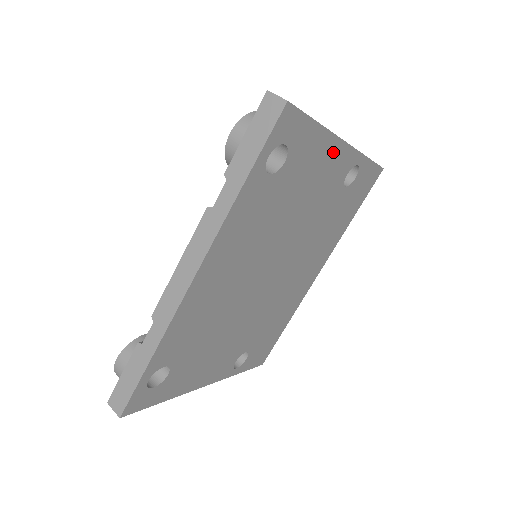
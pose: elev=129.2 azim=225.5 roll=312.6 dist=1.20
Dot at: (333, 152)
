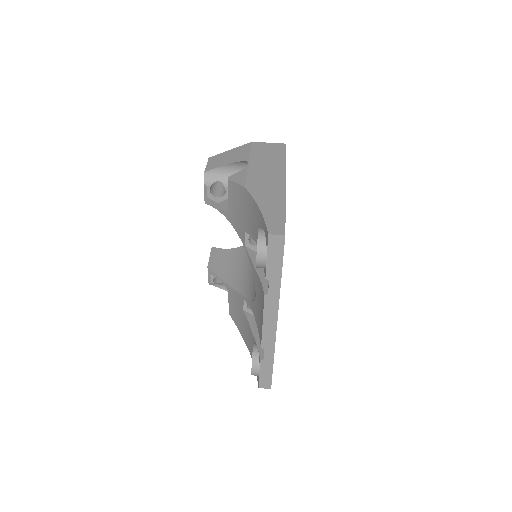
Dot at: occluded
